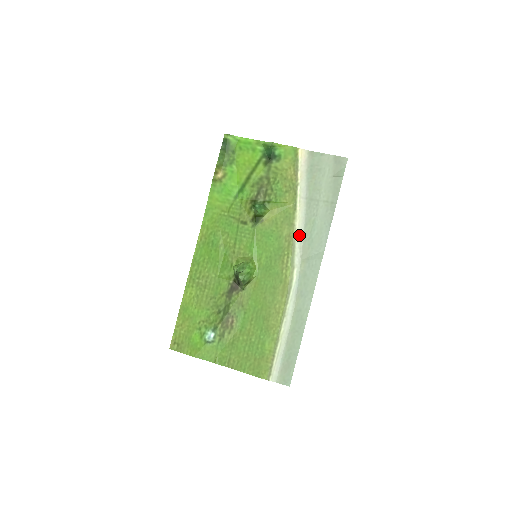
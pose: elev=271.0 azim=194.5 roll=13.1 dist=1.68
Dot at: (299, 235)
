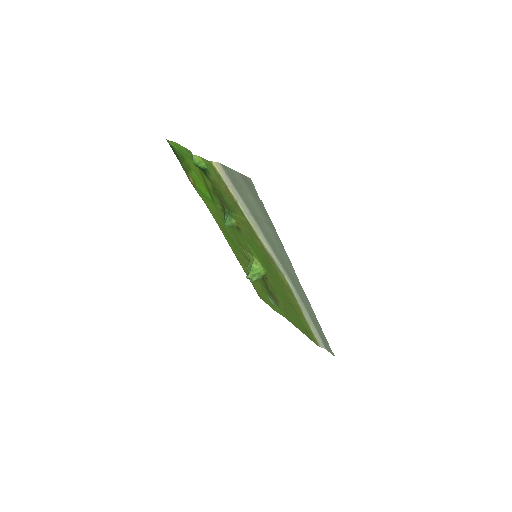
Dot at: (269, 248)
